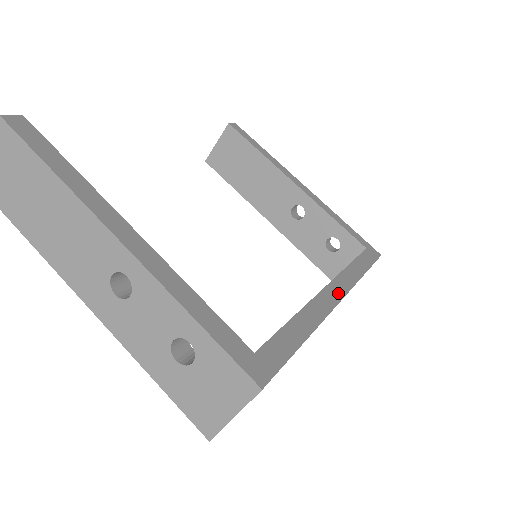
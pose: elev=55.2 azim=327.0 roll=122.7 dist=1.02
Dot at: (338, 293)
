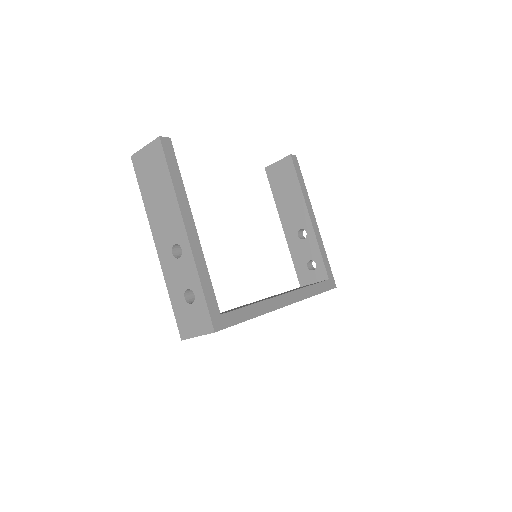
Dot at: (287, 301)
